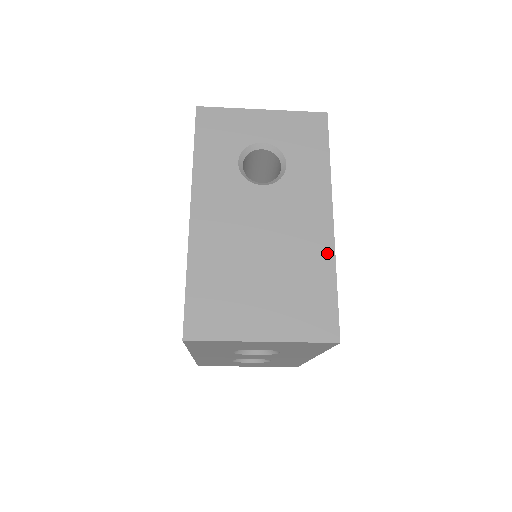
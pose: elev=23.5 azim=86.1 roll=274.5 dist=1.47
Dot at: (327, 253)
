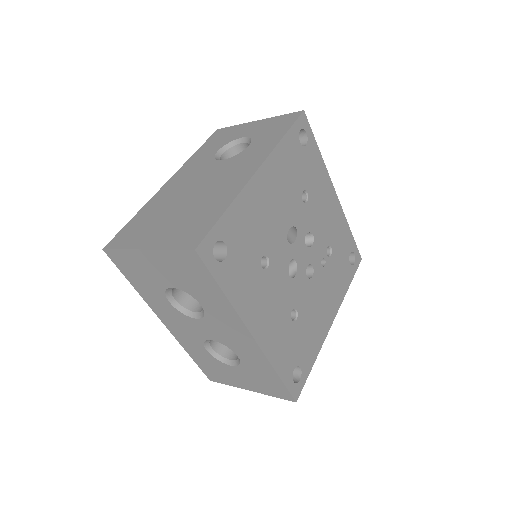
Dot at: (234, 192)
